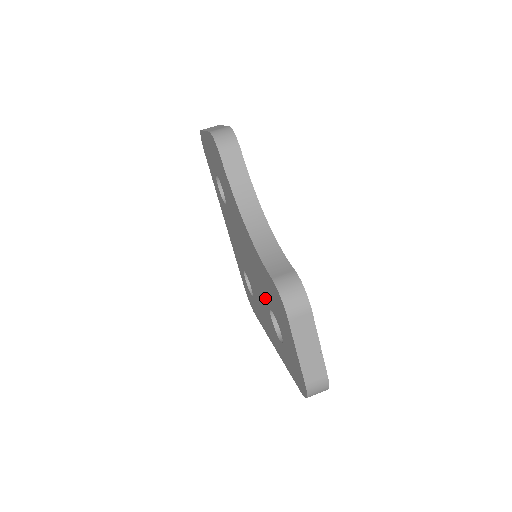
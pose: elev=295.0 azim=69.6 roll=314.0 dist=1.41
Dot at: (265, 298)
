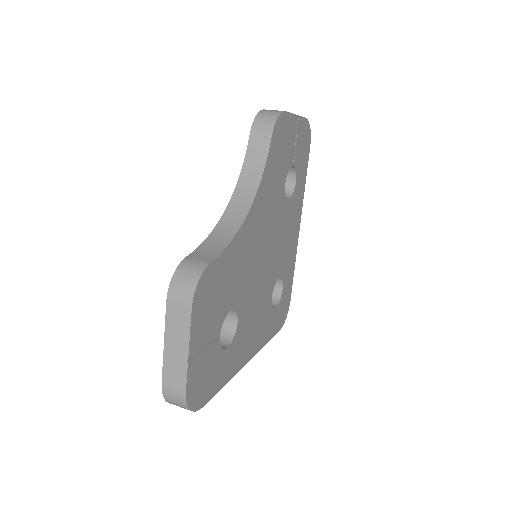
Dot at: occluded
